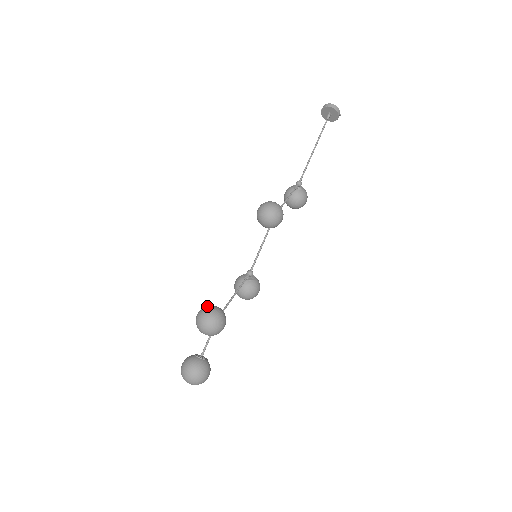
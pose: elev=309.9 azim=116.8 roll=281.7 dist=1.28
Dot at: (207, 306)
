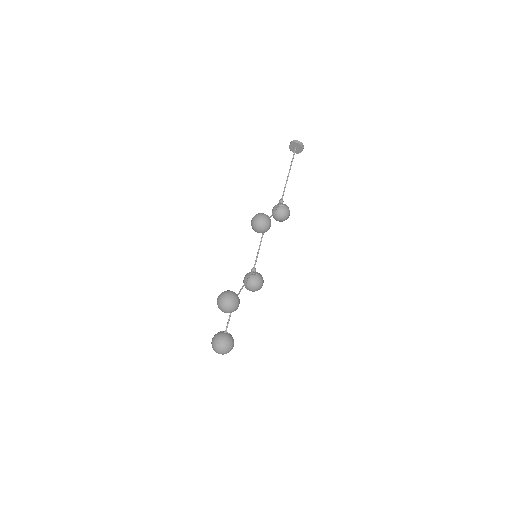
Dot at: (224, 291)
